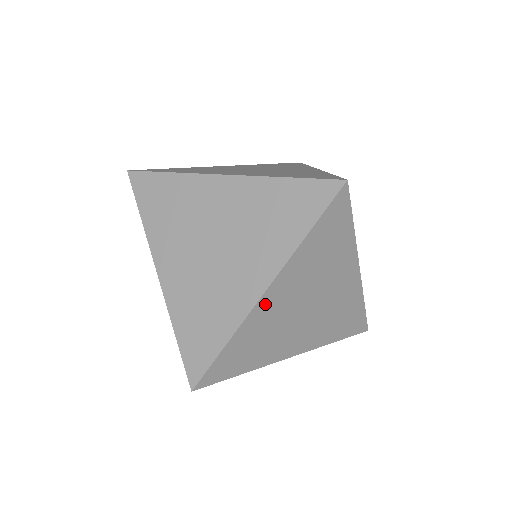
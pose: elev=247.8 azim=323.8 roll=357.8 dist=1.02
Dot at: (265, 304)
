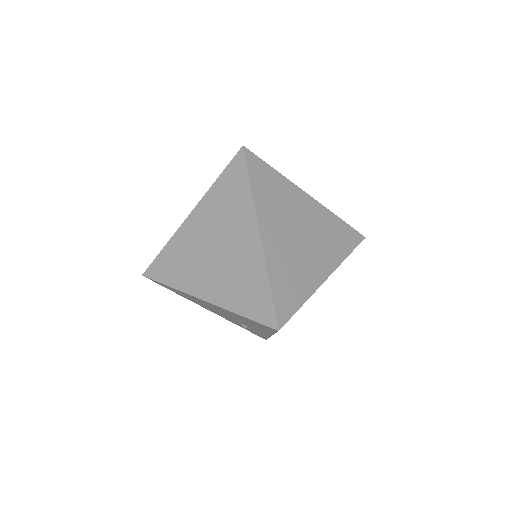
Dot at: (268, 243)
